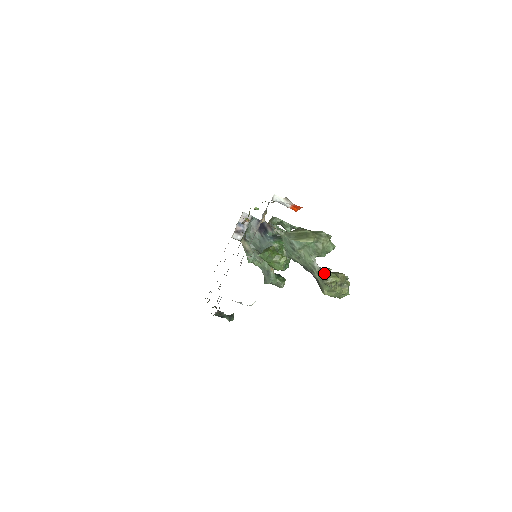
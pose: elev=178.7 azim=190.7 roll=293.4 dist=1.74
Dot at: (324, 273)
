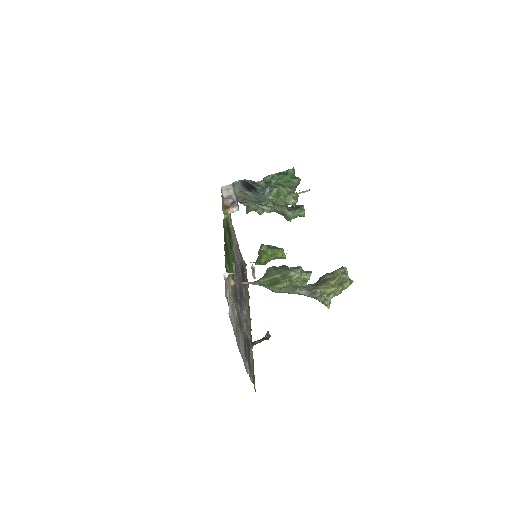
Dot at: (316, 297)
